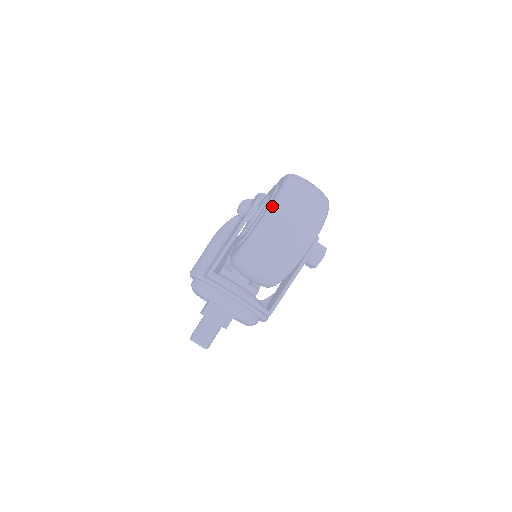
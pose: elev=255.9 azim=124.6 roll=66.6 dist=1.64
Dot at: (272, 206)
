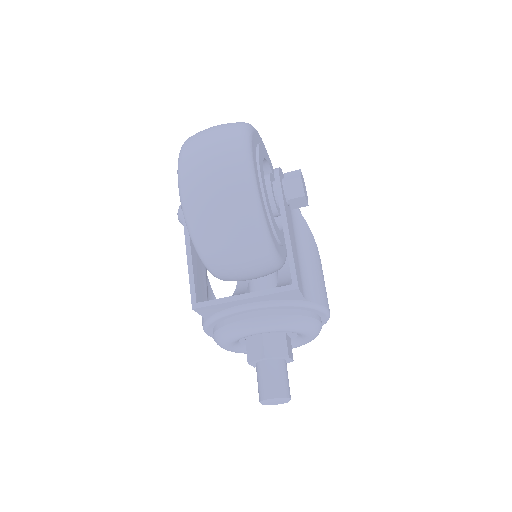
Dot at: (177, 172)
